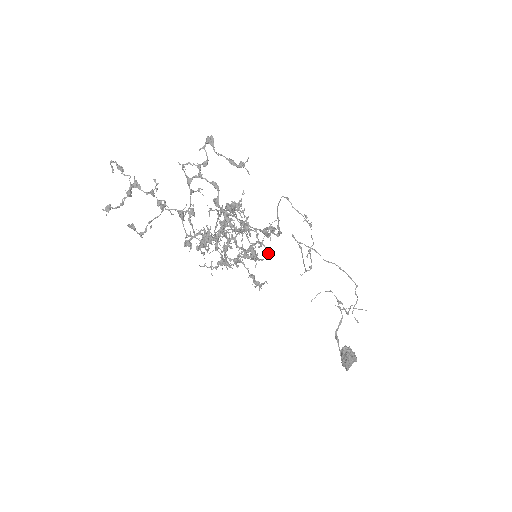
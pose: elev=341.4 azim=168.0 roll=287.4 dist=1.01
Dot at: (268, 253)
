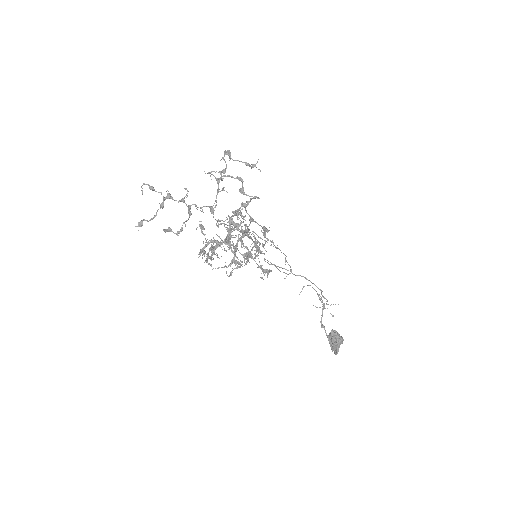
Dot at: (266, 251)
